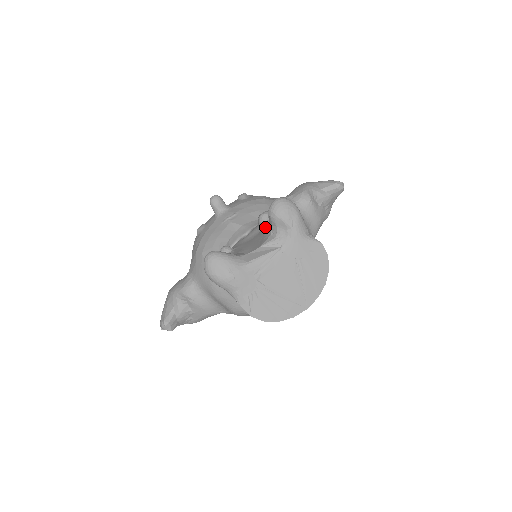
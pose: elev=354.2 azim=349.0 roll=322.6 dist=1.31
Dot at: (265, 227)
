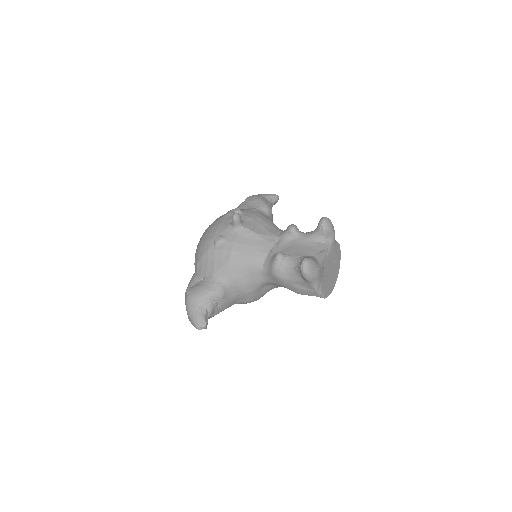
Dot at: (302, 236)
